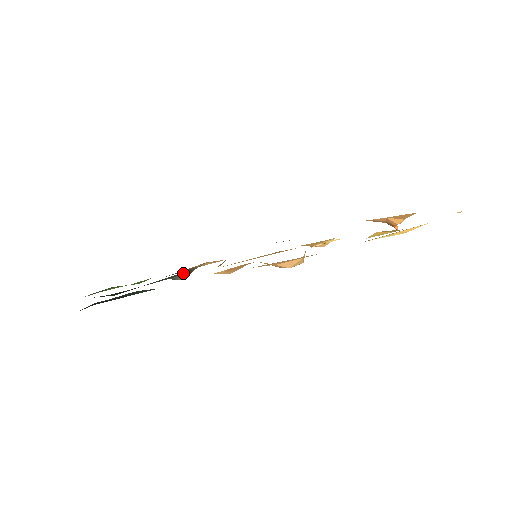
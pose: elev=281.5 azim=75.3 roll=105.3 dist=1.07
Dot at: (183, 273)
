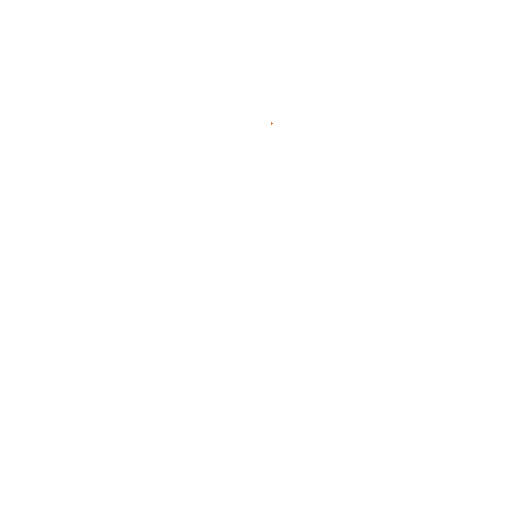
Dot at: occluded
